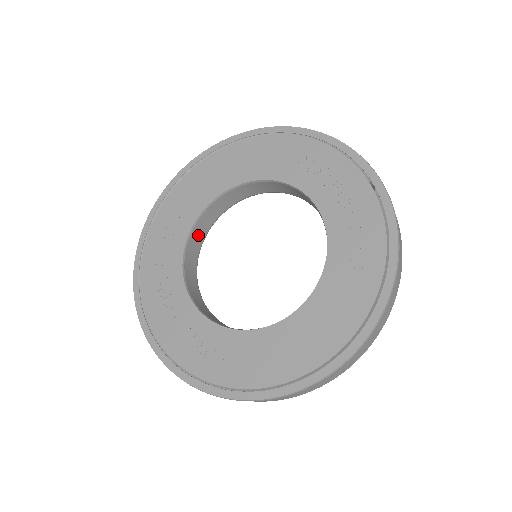
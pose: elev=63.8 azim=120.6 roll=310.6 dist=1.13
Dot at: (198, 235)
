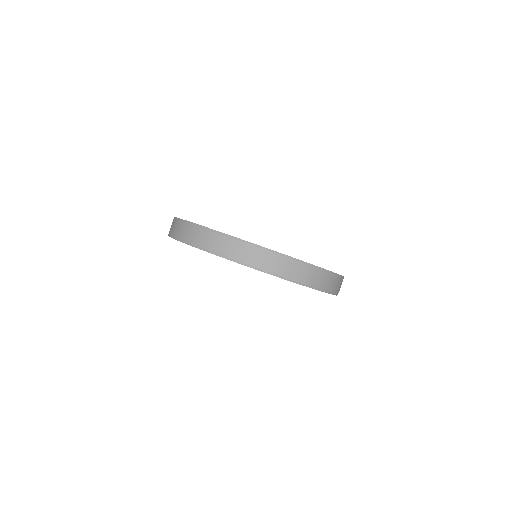
Dot at: occluded
